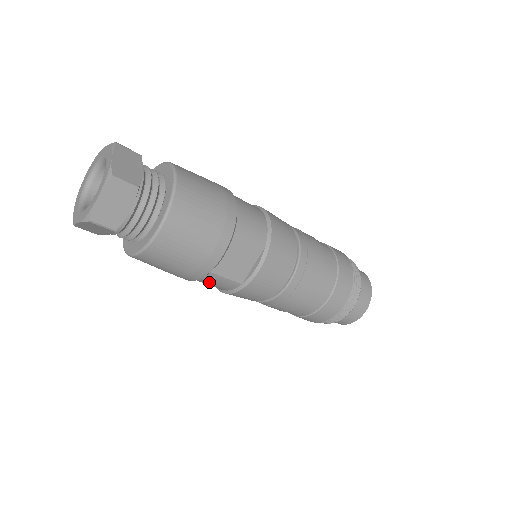
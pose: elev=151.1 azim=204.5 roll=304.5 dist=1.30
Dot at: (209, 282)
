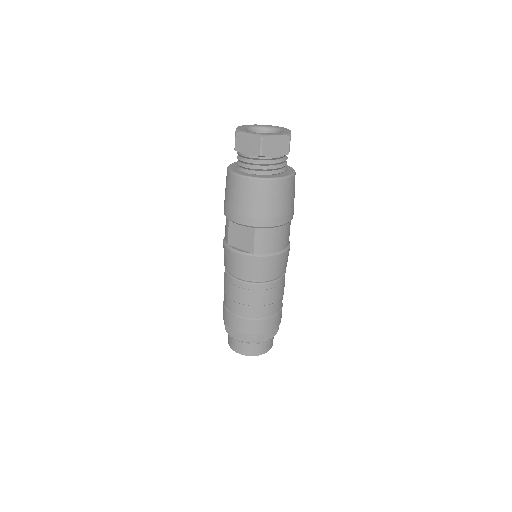
Dot at: occluded
